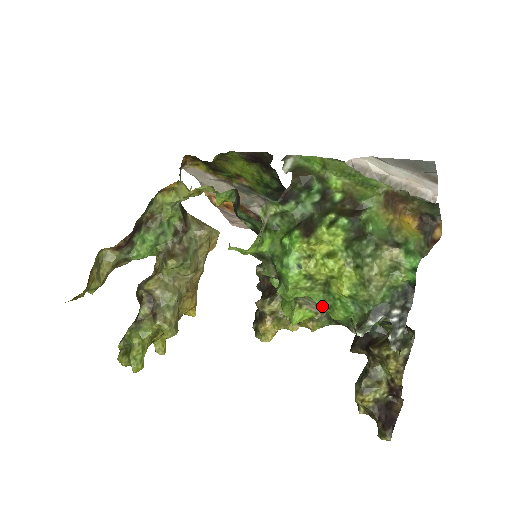
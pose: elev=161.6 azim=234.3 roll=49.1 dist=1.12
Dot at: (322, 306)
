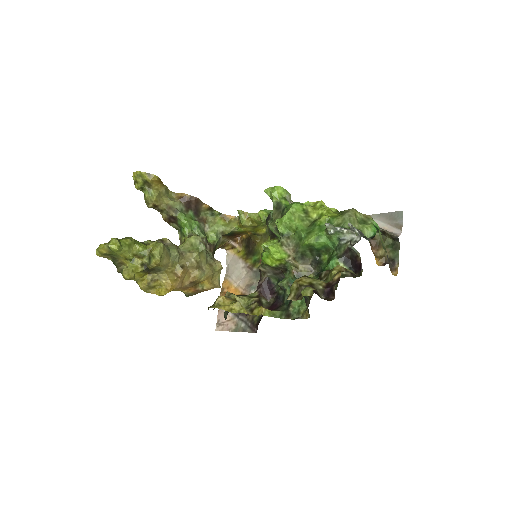
Dot at: (303, 232)
